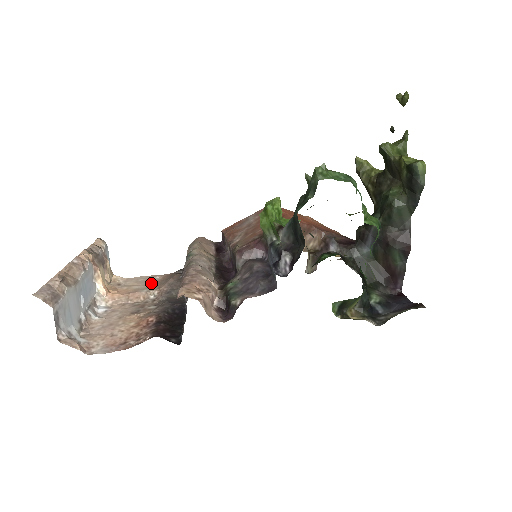
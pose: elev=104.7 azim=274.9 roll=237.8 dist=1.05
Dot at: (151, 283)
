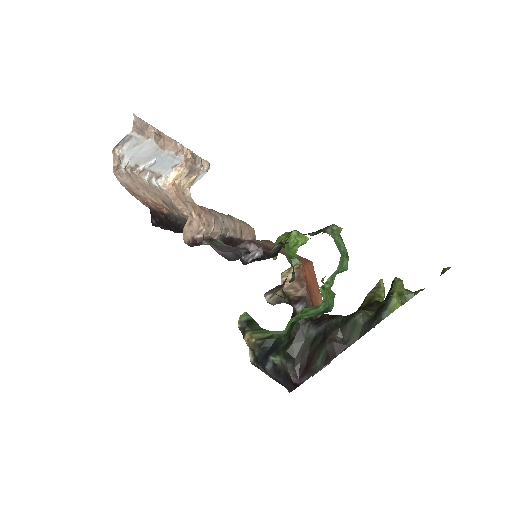
Dot at: occluded
